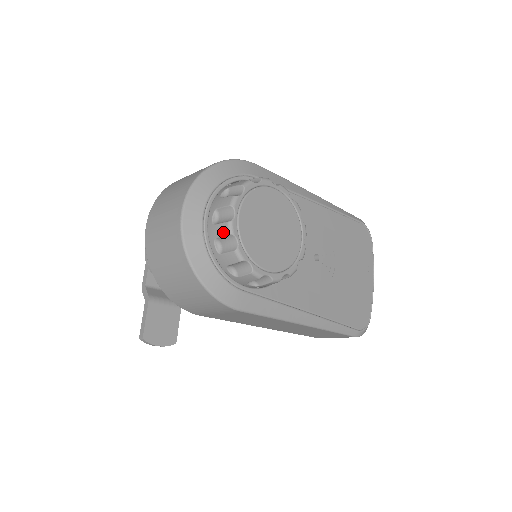
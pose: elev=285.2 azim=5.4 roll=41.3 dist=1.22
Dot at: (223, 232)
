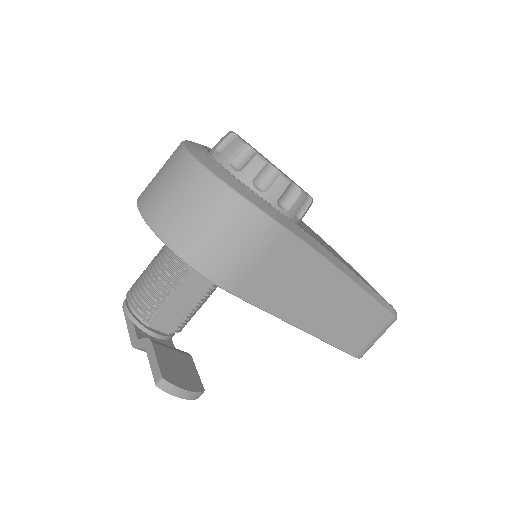
Dot at: (236, 148)
